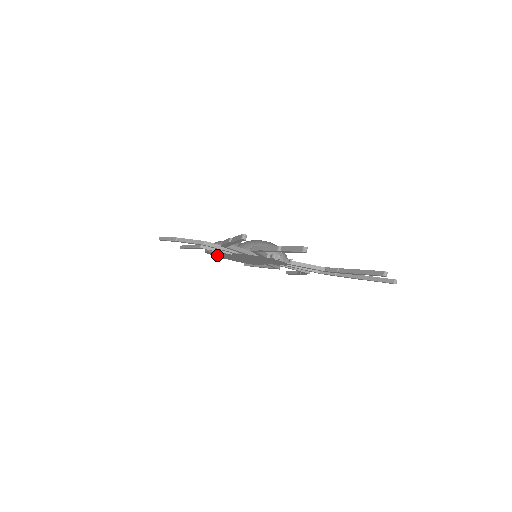
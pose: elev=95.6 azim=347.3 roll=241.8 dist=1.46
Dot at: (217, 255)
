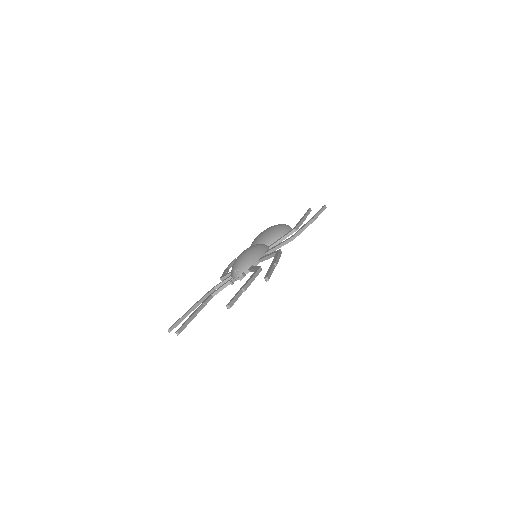
Dot at: occluded
